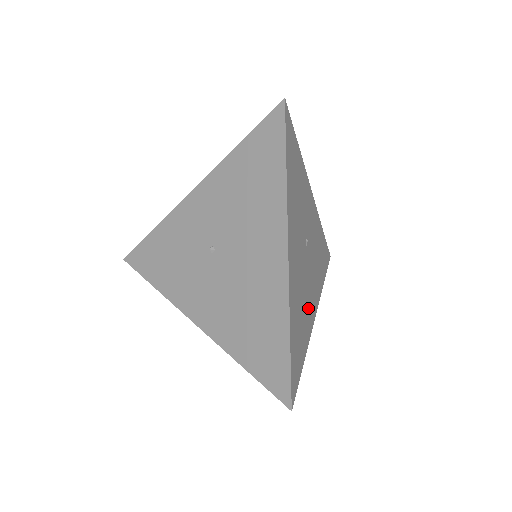
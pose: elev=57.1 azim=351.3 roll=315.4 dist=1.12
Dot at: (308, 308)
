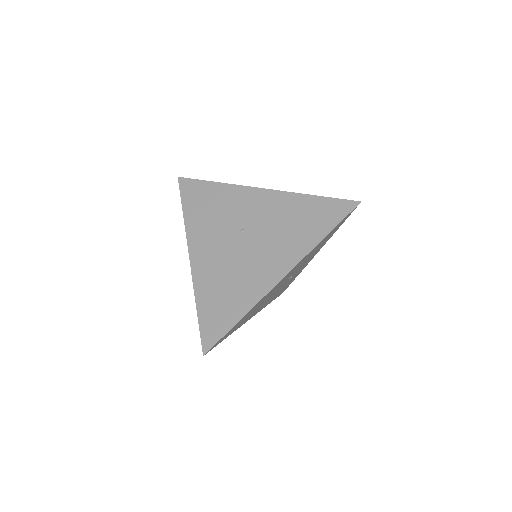
Dot at: (255, 311)
